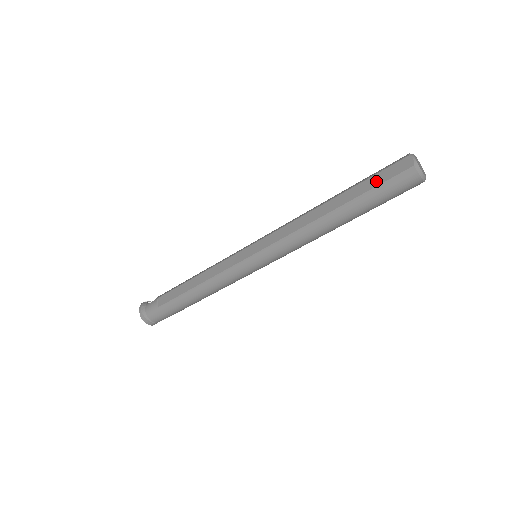
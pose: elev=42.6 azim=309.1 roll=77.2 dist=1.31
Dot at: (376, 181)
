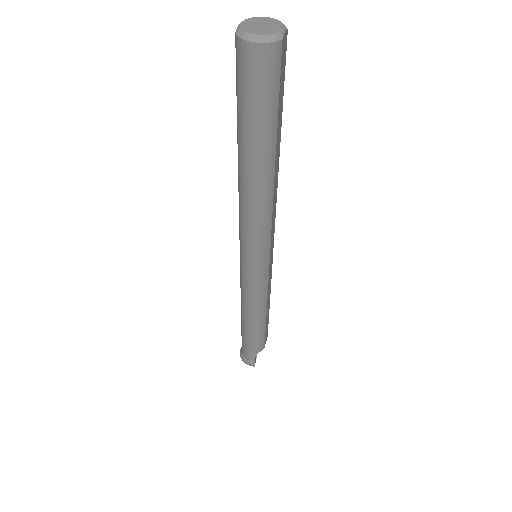
Dot at: occluded
